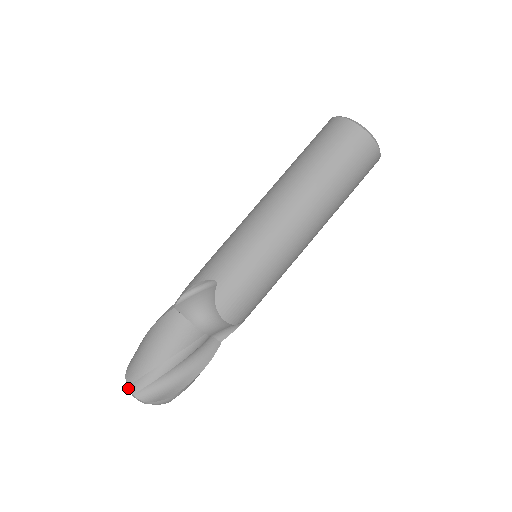
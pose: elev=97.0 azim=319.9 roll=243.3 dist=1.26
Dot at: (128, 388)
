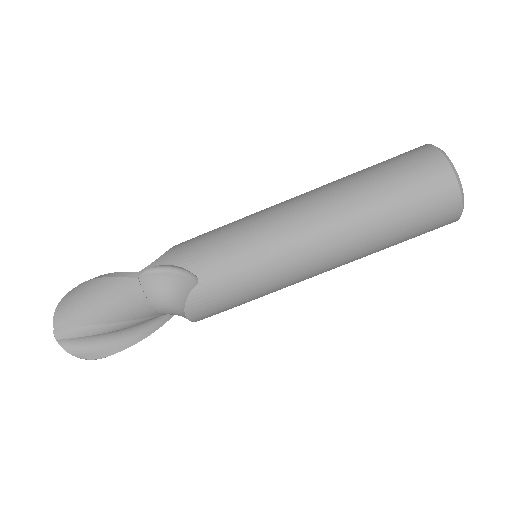
Dot at: (53, 330)
